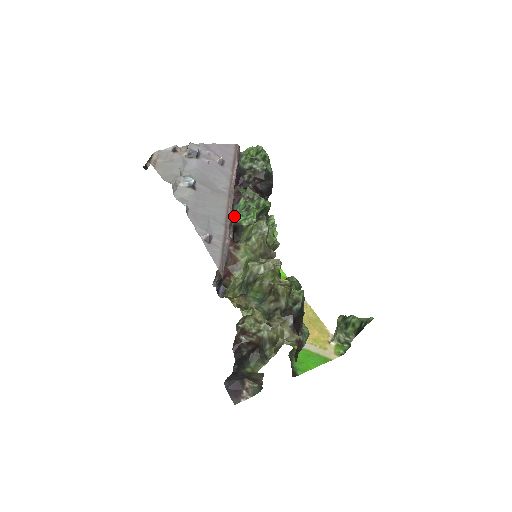
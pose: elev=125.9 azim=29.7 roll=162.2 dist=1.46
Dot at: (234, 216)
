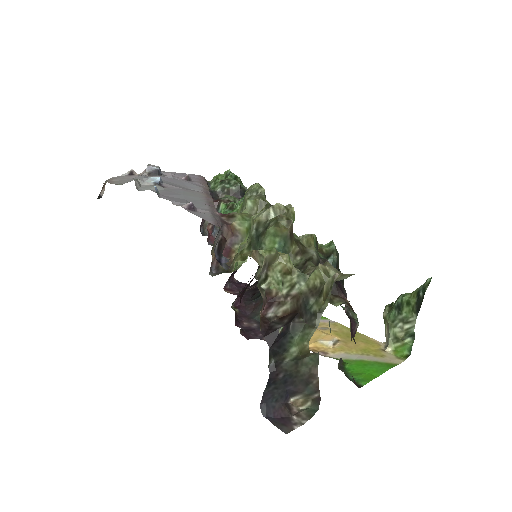
Dot at: occluded
